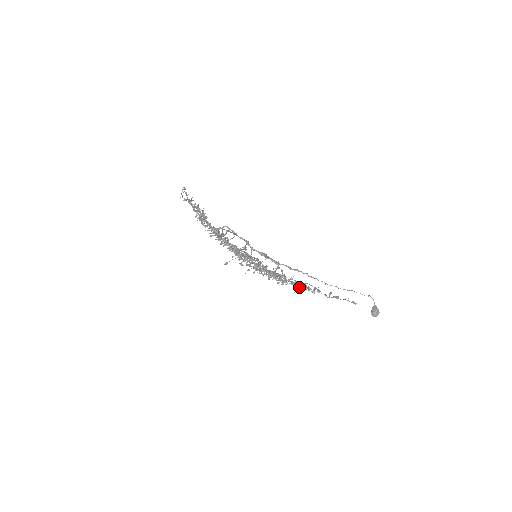
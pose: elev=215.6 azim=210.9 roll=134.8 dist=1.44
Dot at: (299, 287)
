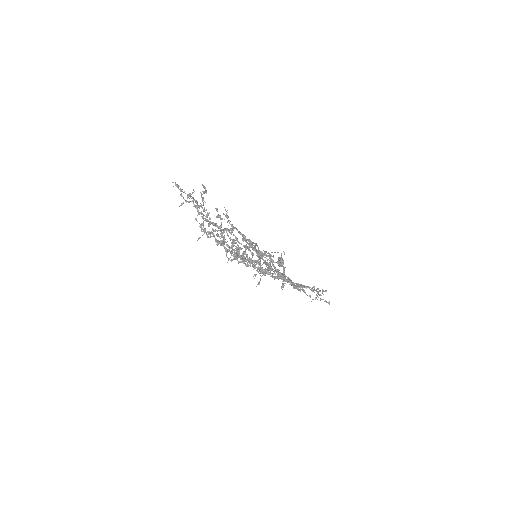
Dot at: occluded
